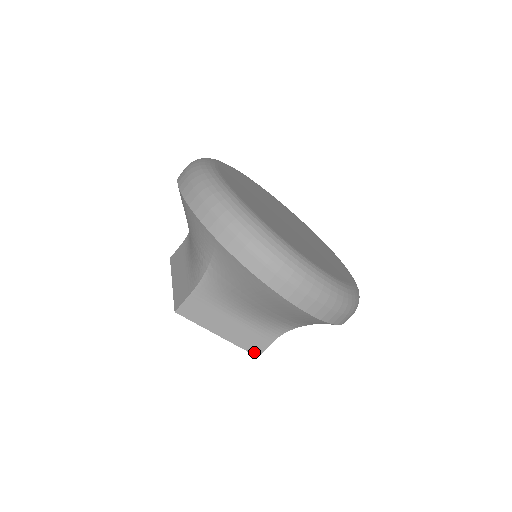
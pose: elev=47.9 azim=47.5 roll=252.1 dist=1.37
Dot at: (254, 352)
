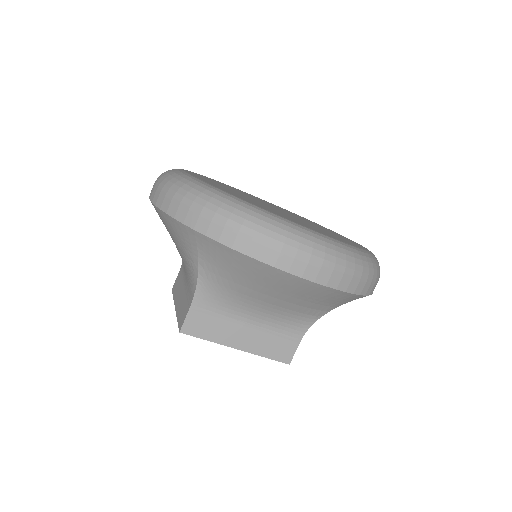
Dot at: (283, 359)
